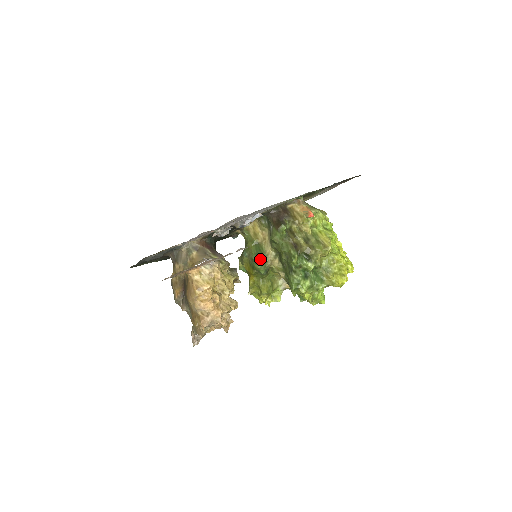
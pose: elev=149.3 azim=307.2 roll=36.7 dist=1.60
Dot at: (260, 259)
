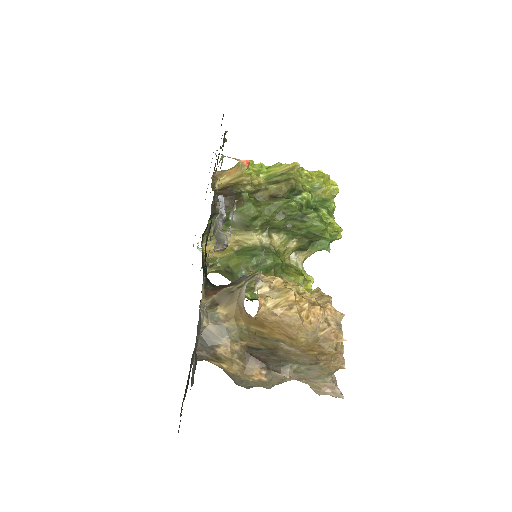
Dot at: occluded
